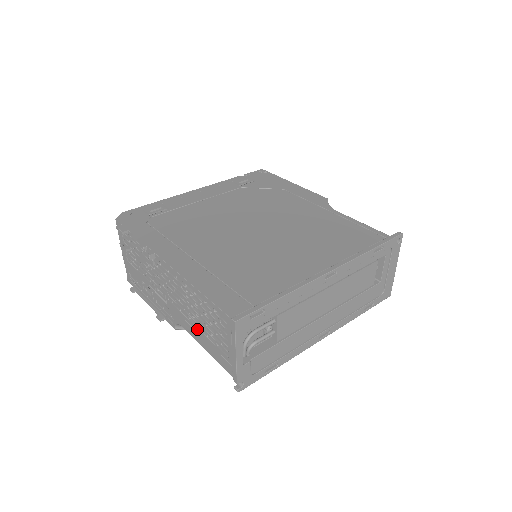
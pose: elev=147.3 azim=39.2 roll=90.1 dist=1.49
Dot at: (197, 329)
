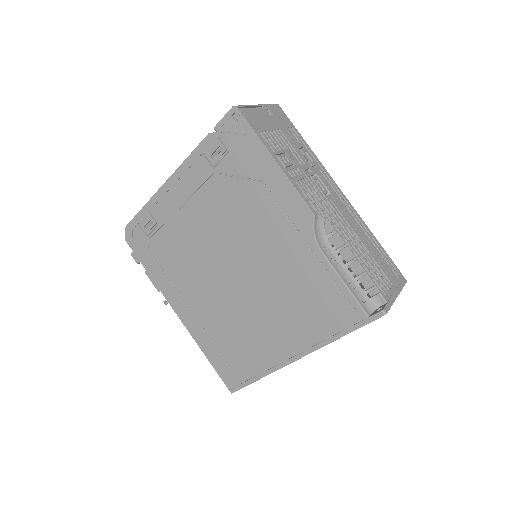
Dot at: occluded
